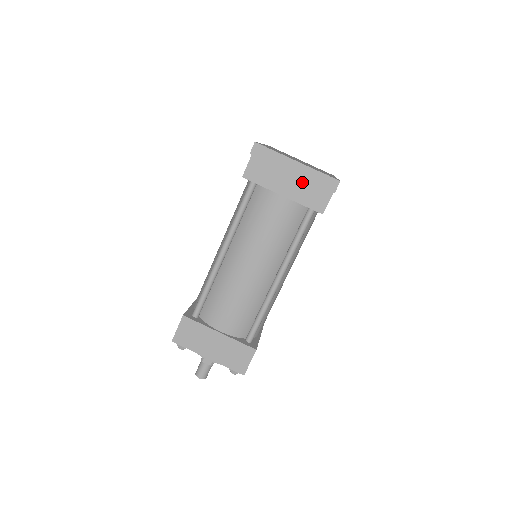
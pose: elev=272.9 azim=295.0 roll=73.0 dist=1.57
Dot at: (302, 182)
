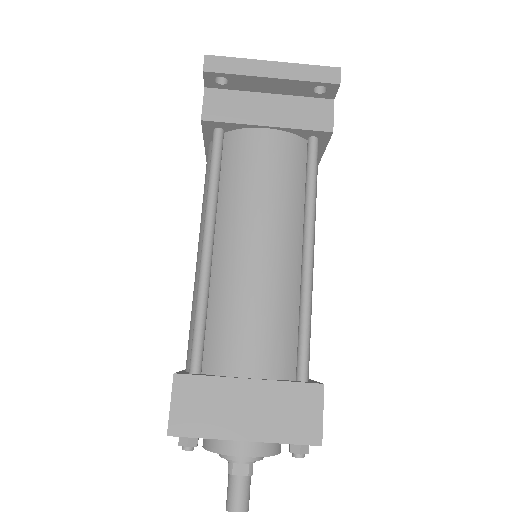
Dot at: (287, 101)
